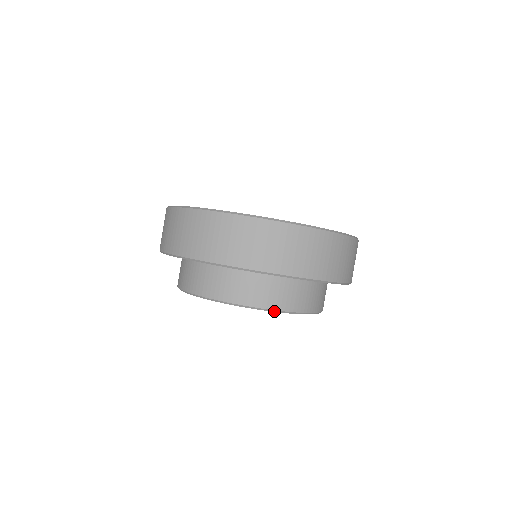
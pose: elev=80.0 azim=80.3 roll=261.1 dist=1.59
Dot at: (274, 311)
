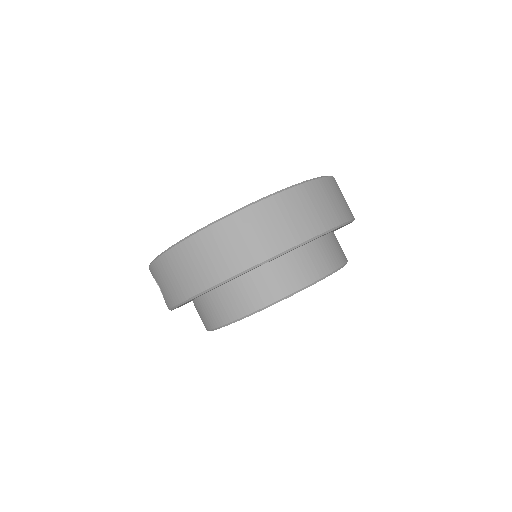
Dot at: (319, 280)
